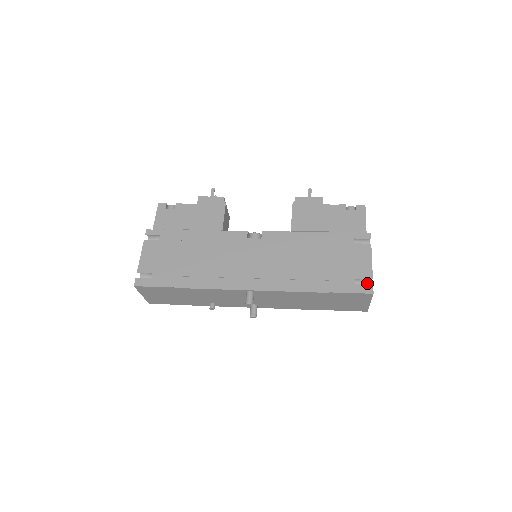
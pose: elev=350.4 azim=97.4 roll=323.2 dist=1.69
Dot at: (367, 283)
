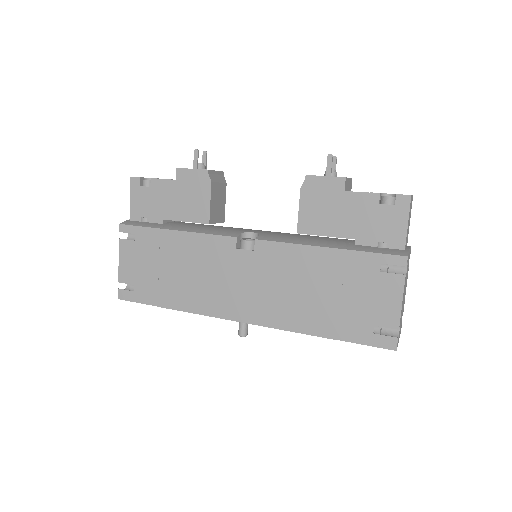
Dot at: occluded
